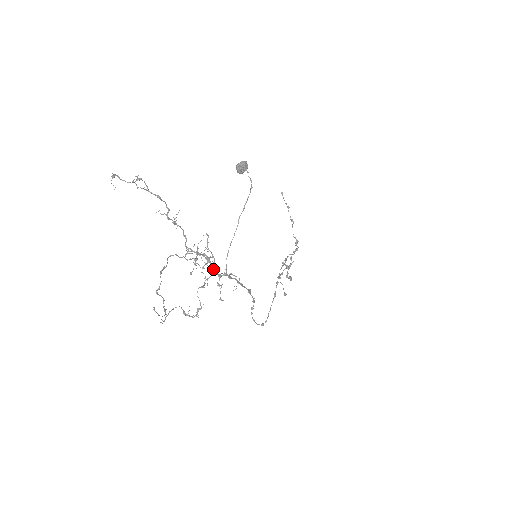
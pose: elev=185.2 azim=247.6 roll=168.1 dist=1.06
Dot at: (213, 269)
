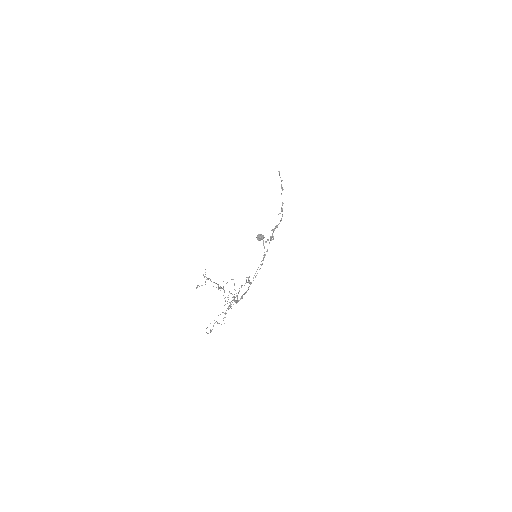
Dot at: (236, 301)
